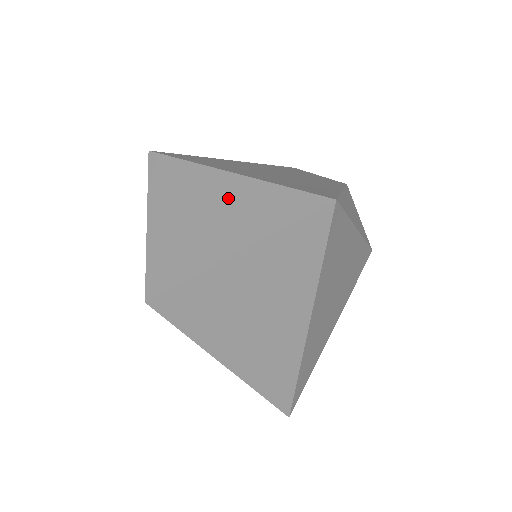
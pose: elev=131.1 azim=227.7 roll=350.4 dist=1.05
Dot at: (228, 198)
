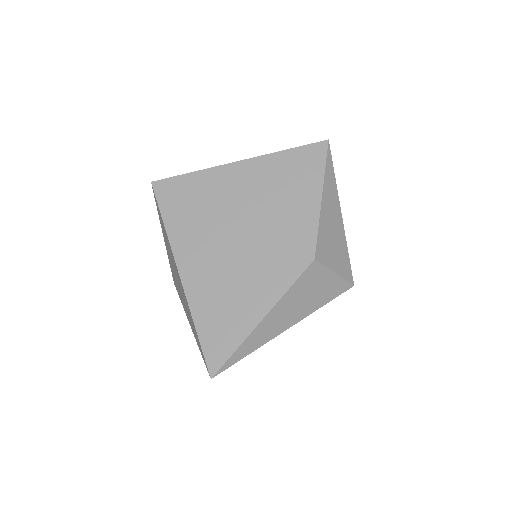
Dot at: (183, 294)
